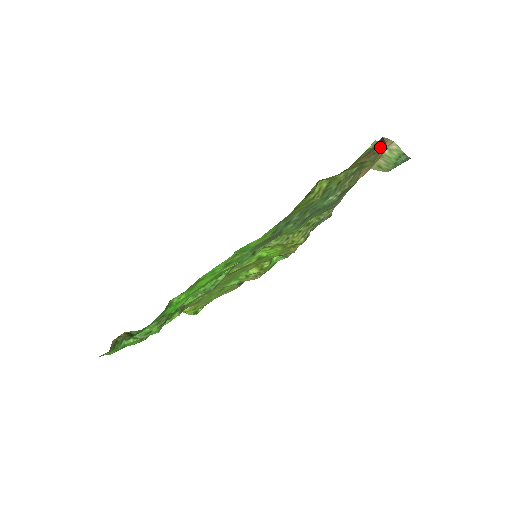
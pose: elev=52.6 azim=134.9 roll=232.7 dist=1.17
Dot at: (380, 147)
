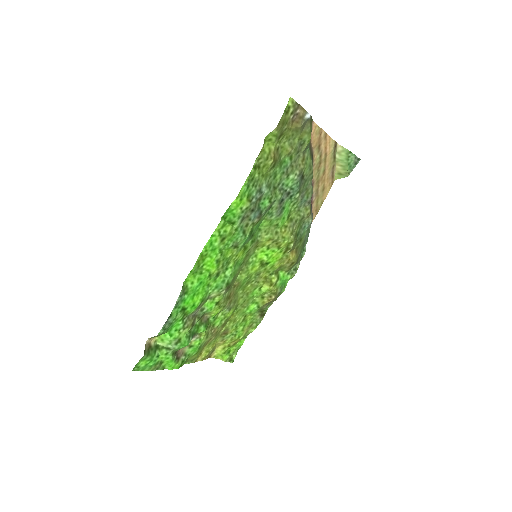
Dot at: (302, 111)
